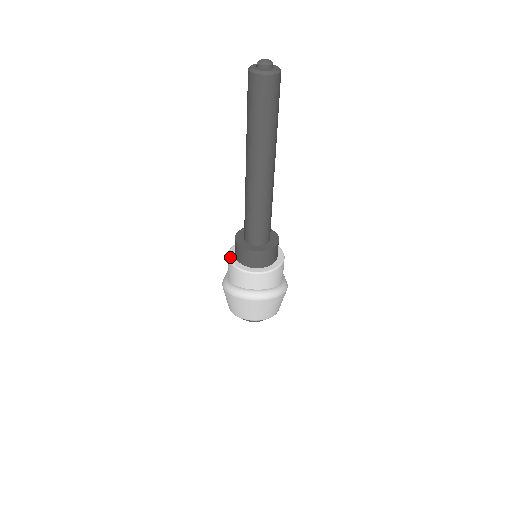
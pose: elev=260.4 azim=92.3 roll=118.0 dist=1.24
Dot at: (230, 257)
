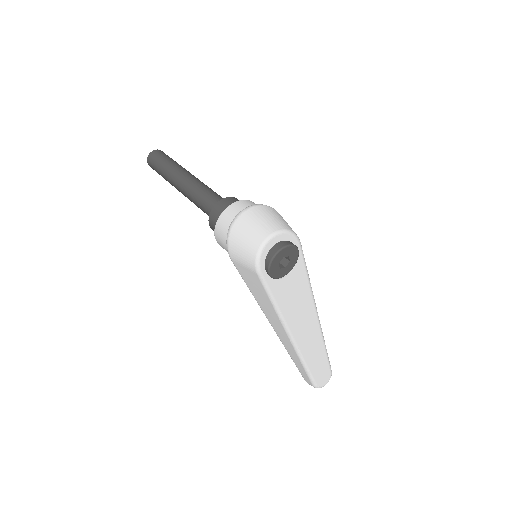
Dot at: (215, 233)
